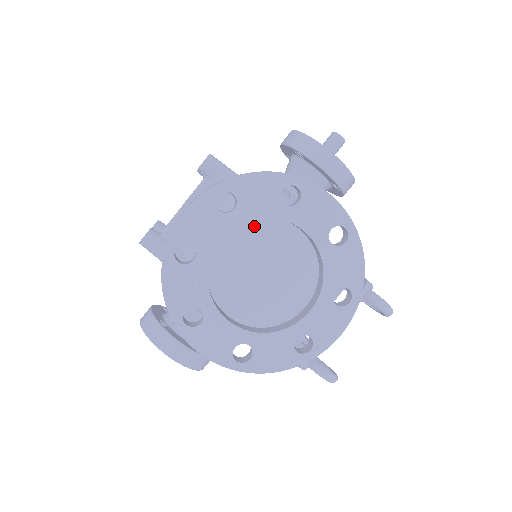
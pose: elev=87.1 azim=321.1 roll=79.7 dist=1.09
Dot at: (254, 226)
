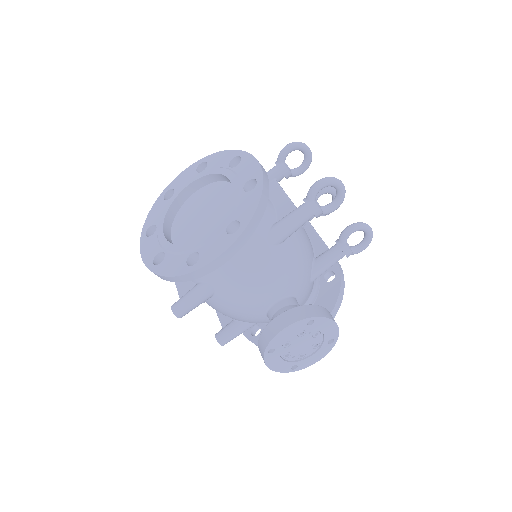
Dot at: (177, 220)
